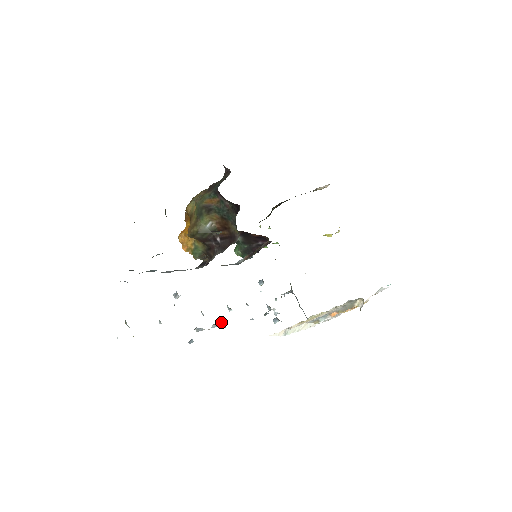
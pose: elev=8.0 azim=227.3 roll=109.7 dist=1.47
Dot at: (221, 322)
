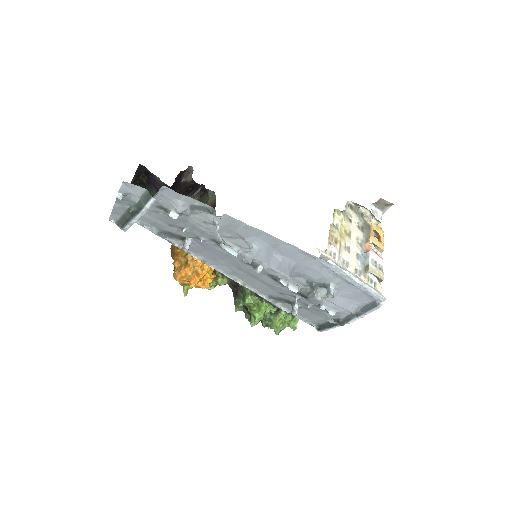
Dot at: (250, 253)
